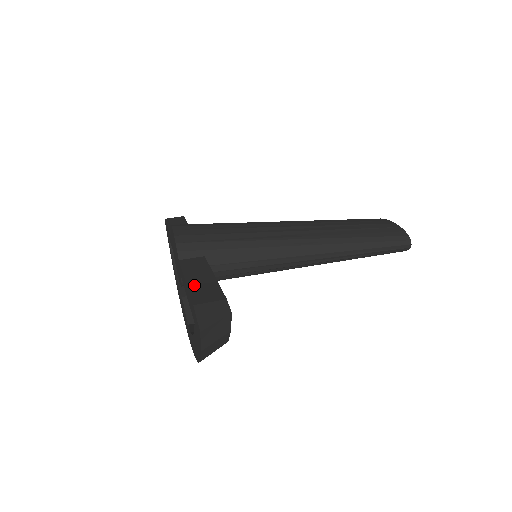
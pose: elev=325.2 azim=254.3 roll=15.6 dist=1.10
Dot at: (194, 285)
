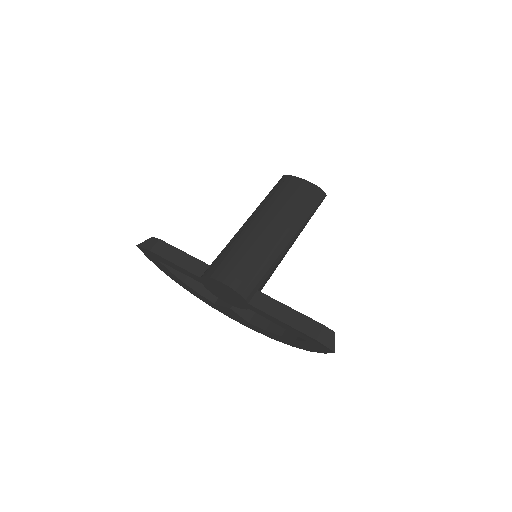
Dot at: (293, 324)
